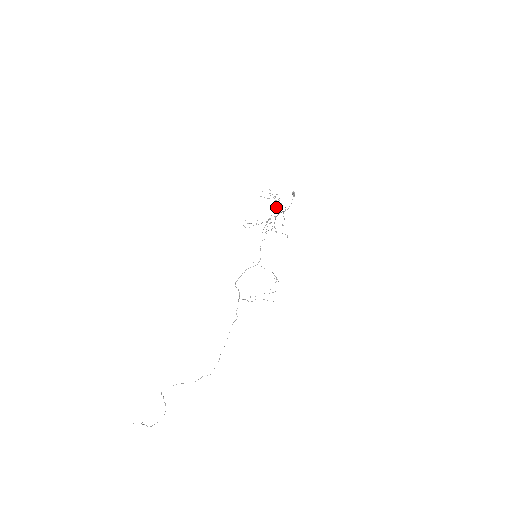
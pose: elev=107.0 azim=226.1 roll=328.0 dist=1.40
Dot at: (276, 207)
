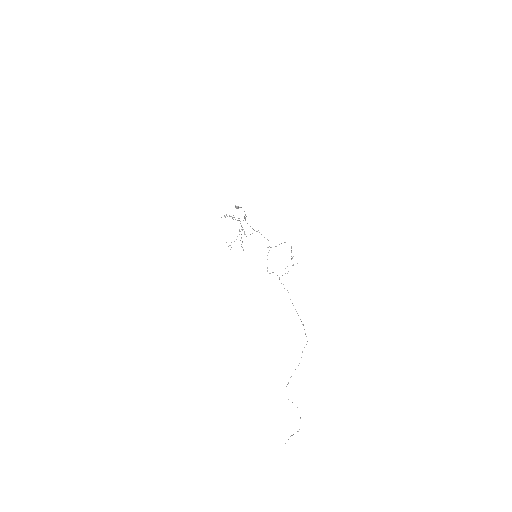
Dot at: occluded
